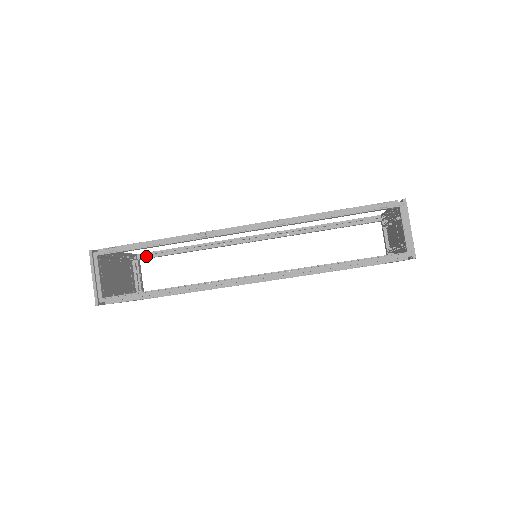
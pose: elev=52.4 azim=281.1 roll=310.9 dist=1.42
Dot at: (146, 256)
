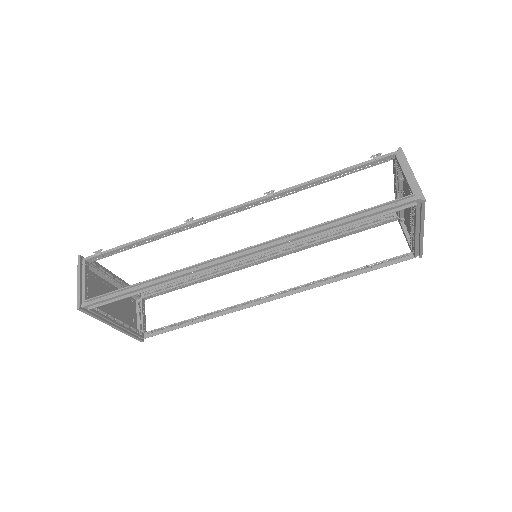
Dot at: (151, 294)
